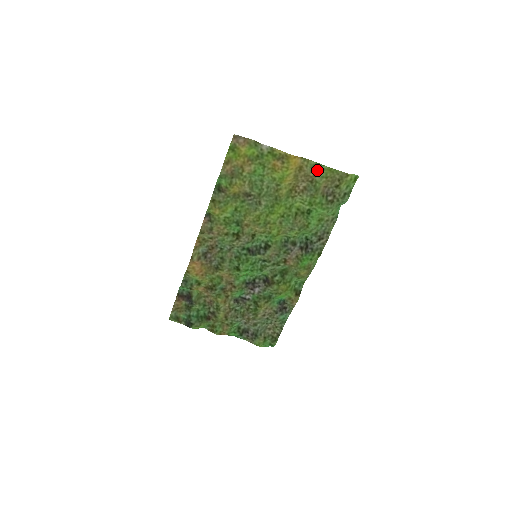
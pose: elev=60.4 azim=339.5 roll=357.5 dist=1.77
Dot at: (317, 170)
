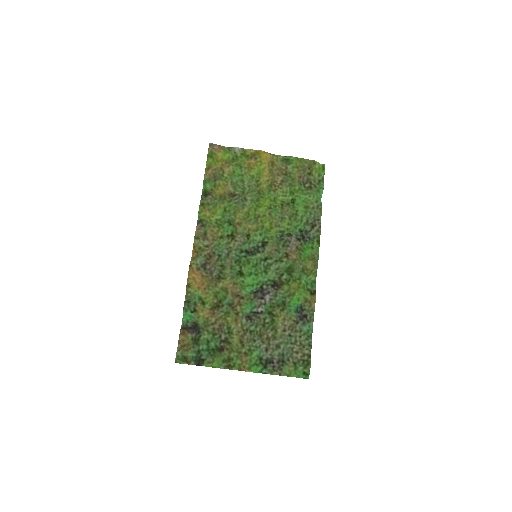
Dot at: (287, 162)
